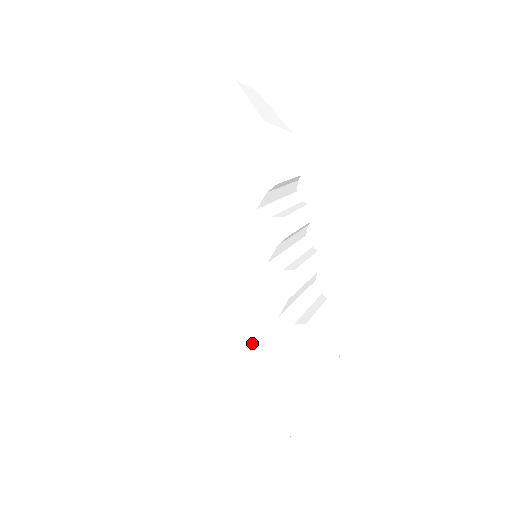
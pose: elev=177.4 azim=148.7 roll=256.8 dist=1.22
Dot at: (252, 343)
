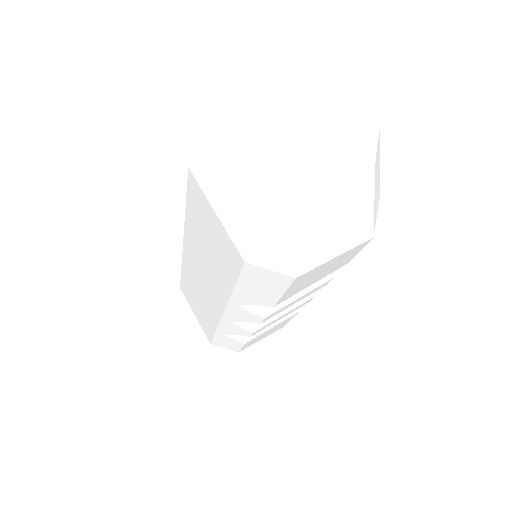
Dot at: (202, 316)
